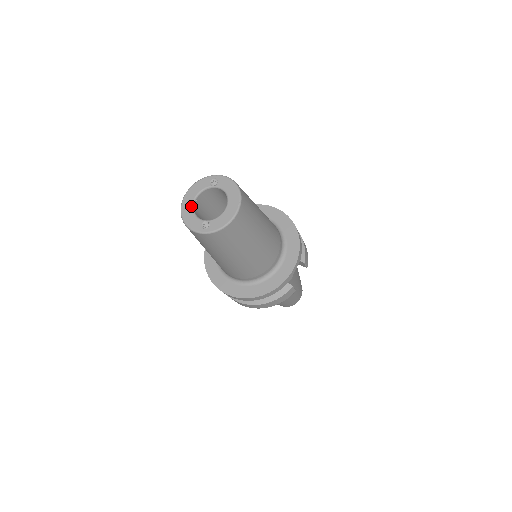
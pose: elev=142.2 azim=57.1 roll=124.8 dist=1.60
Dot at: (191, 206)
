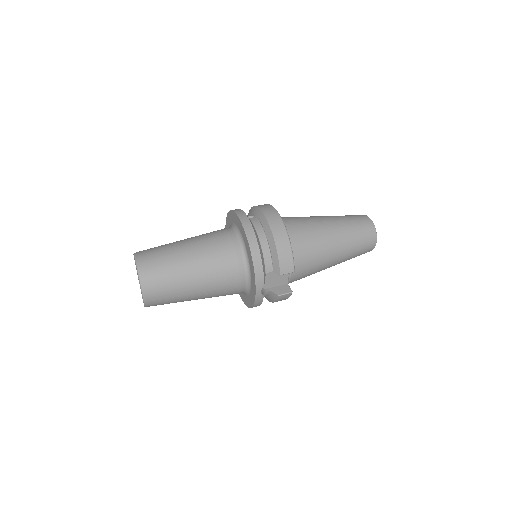
Dot at: occluded
